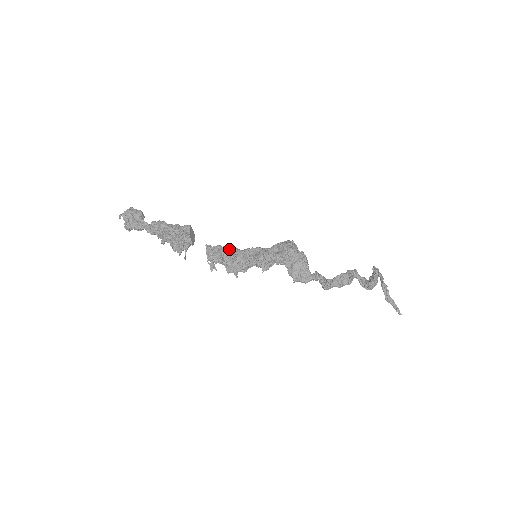
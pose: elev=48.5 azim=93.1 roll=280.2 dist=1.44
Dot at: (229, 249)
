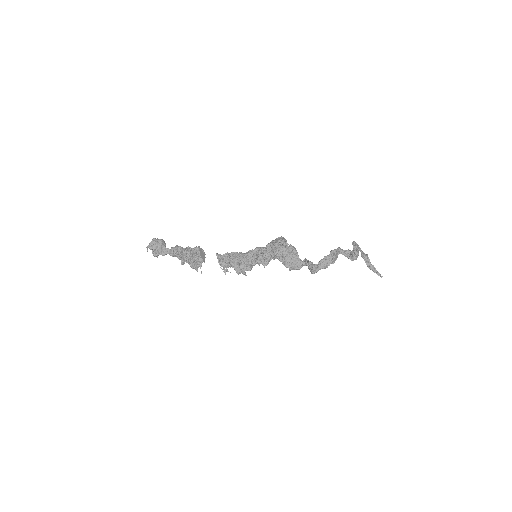
Dot at: (234, 255)
